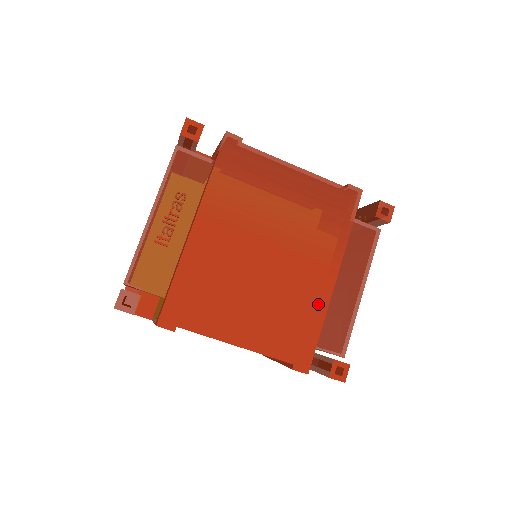
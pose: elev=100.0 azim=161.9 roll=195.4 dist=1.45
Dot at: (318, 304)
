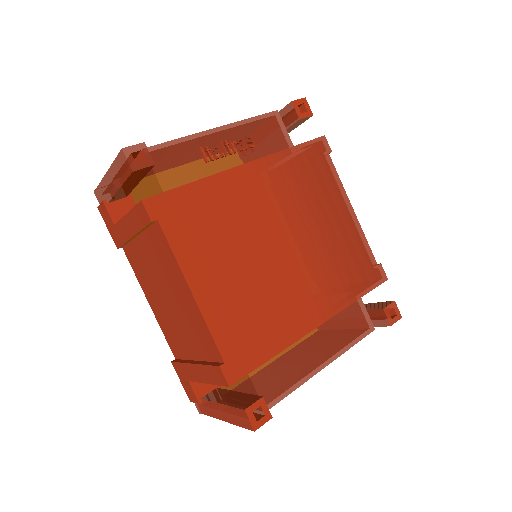
Dot at: (289, 331)
